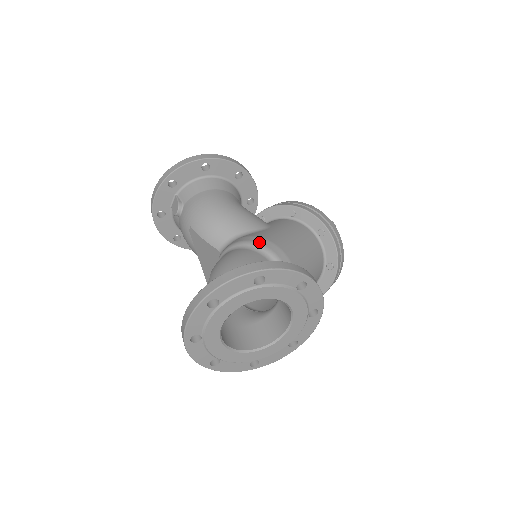
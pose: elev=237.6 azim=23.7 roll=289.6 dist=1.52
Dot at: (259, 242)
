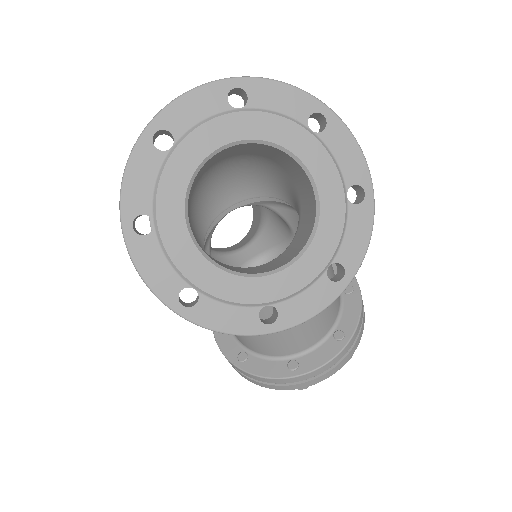
Dot at: occluded
